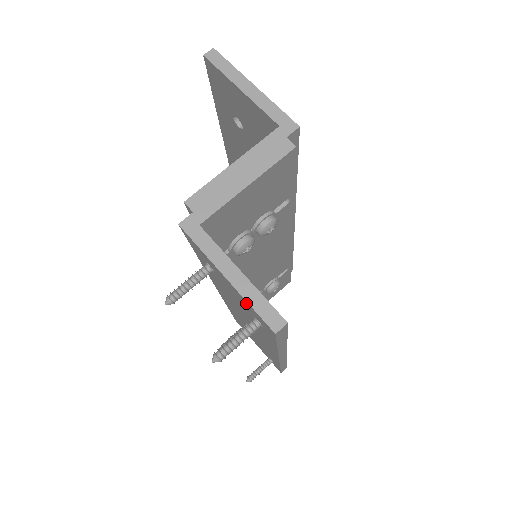
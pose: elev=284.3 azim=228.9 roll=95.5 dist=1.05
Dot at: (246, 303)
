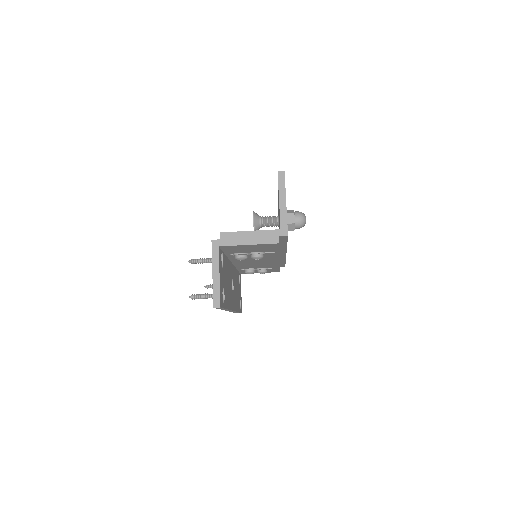
Dot at: occluded
